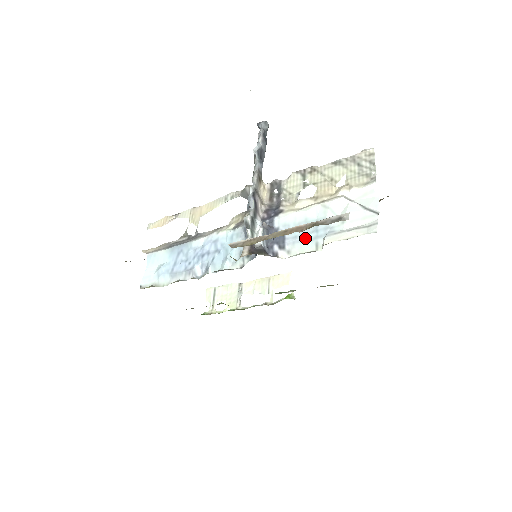
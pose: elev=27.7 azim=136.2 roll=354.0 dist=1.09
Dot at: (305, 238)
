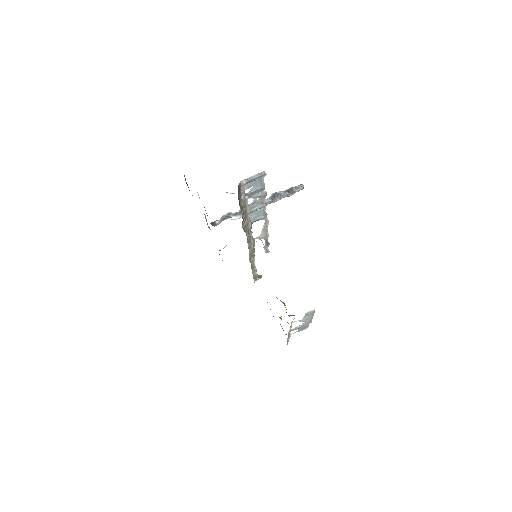
Dot at: occluded
